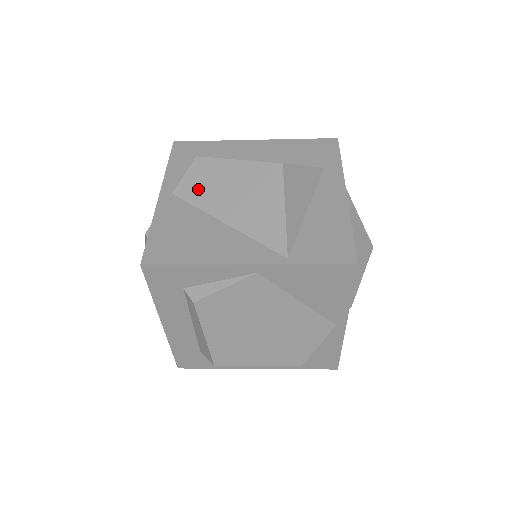
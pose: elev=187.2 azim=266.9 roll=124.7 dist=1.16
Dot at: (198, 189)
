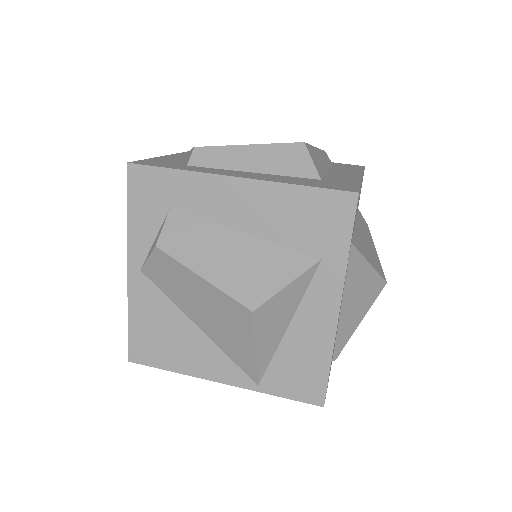
Dot at: (166, 283)
